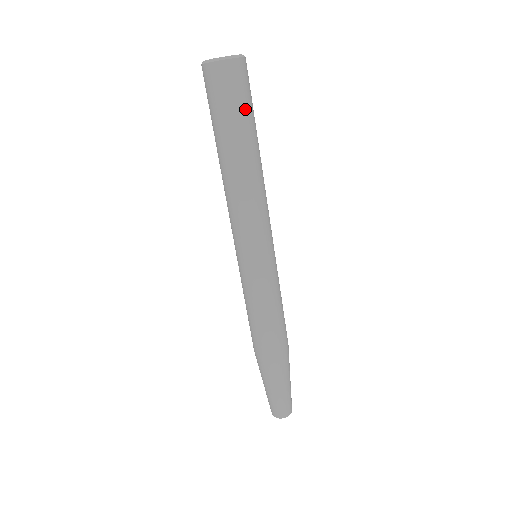
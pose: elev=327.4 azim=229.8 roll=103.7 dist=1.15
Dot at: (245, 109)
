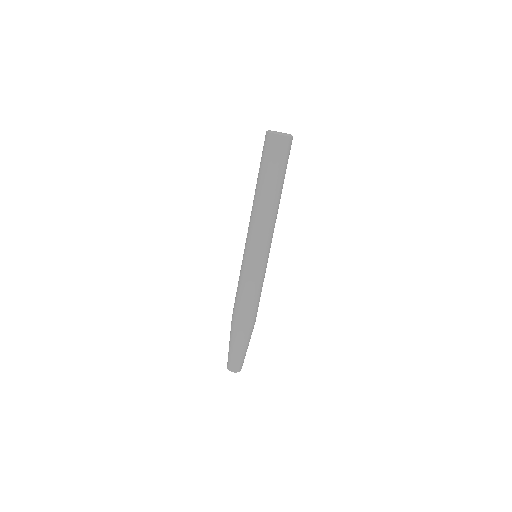
Dot at: (286, 166)
